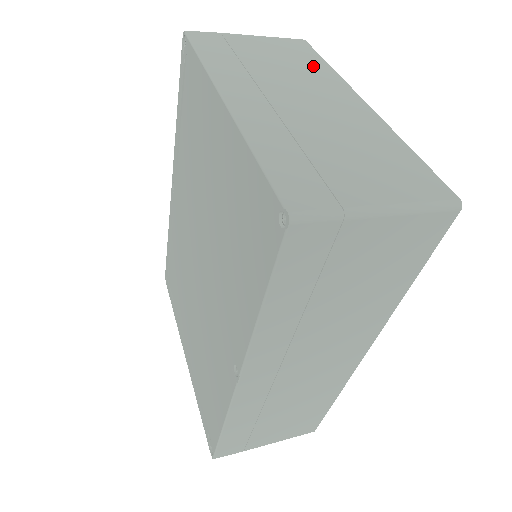
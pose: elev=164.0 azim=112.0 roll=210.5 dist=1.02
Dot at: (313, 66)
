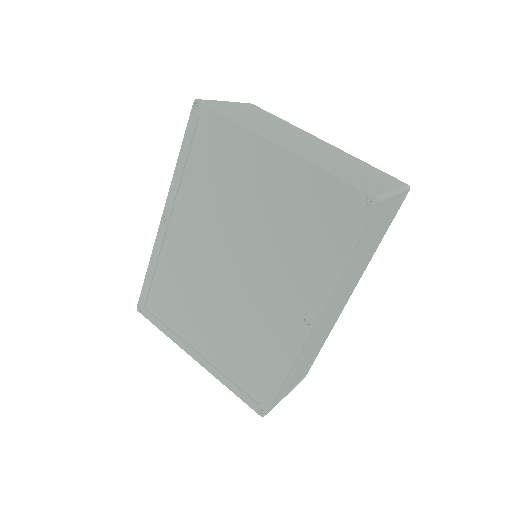
Dot at: (279, 121)
